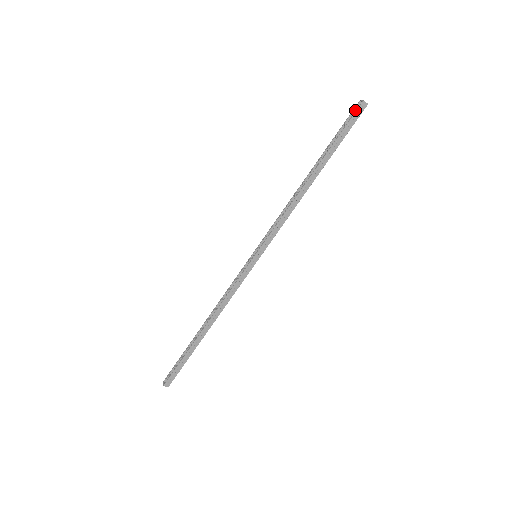
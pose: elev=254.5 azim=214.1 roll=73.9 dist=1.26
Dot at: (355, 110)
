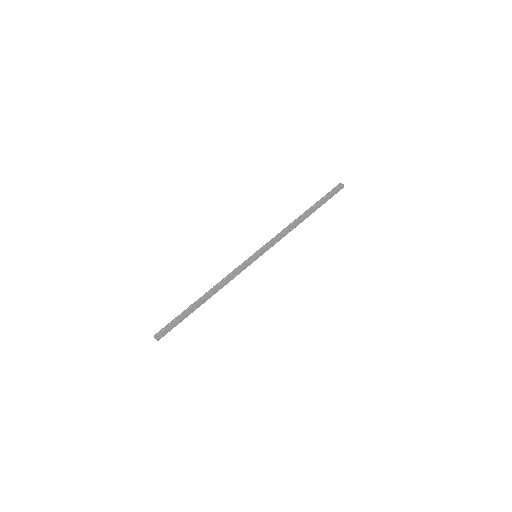
Dot at: (337, 190)
